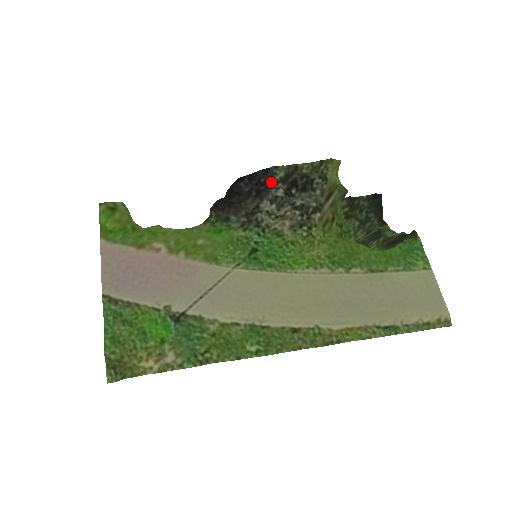
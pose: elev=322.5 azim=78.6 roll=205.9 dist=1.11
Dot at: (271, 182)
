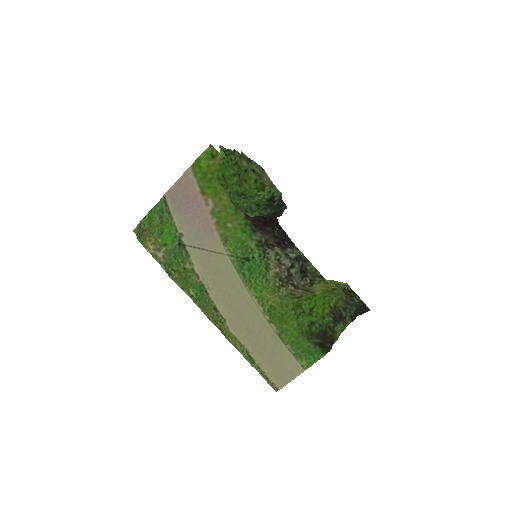
Dot at: (288, 249)
